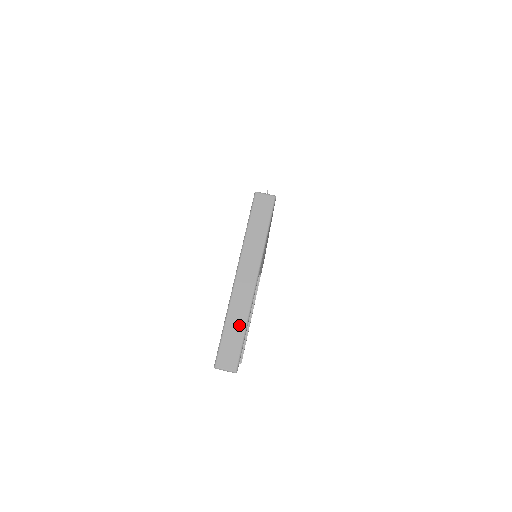
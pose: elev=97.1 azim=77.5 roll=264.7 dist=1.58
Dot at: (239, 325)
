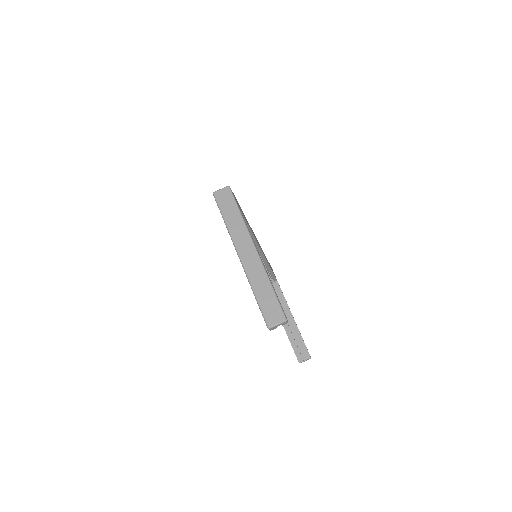
Dot at: (265, 287)
